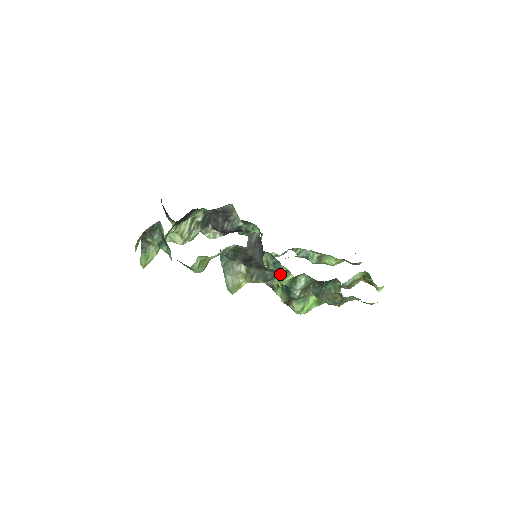
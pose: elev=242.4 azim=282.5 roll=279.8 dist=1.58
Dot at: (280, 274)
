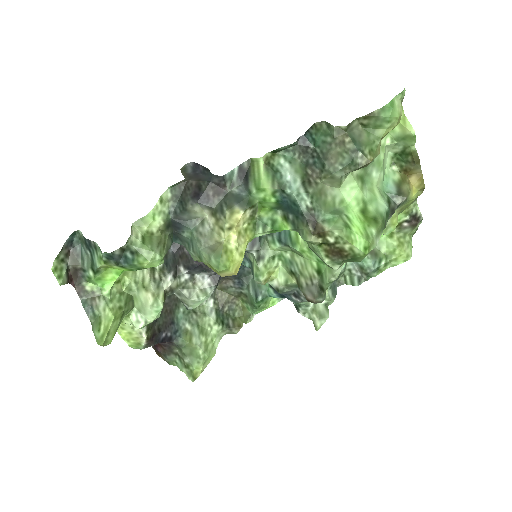
Dot at: (249, 177)
